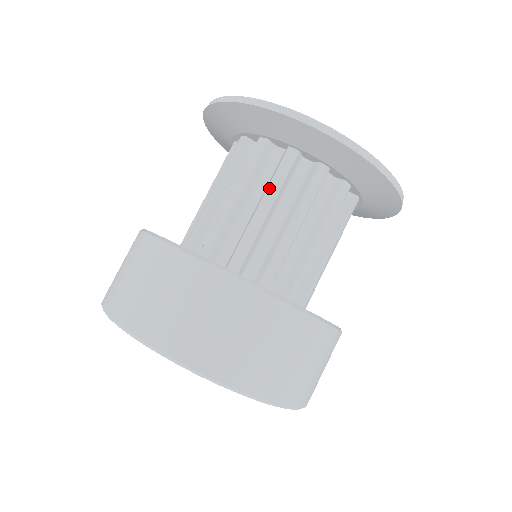
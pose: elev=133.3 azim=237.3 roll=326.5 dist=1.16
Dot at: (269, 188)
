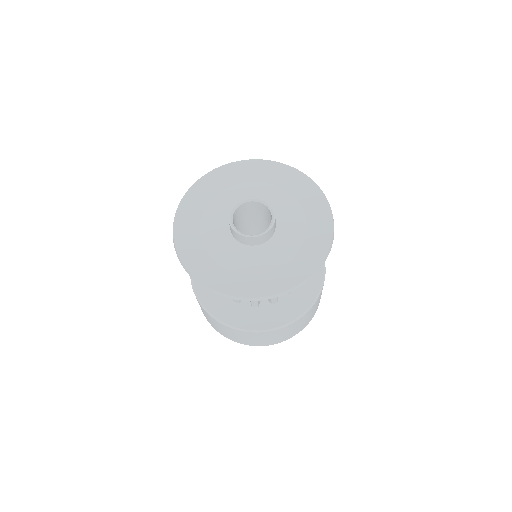
Dot at: occluded
